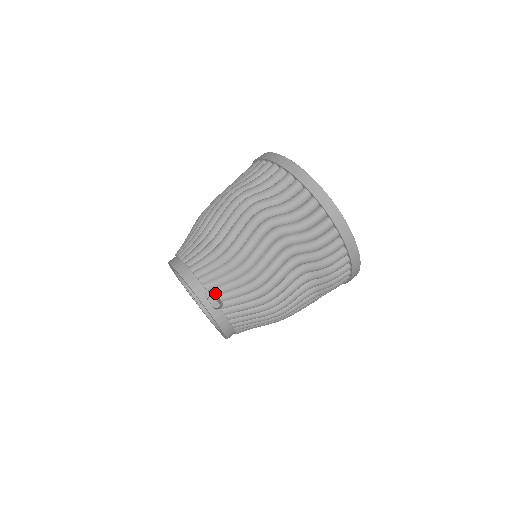
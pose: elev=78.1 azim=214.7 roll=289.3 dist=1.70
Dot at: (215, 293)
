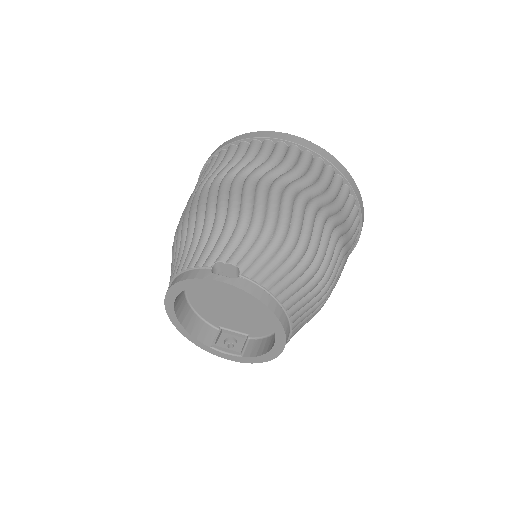
Dot at: (222, 265)
